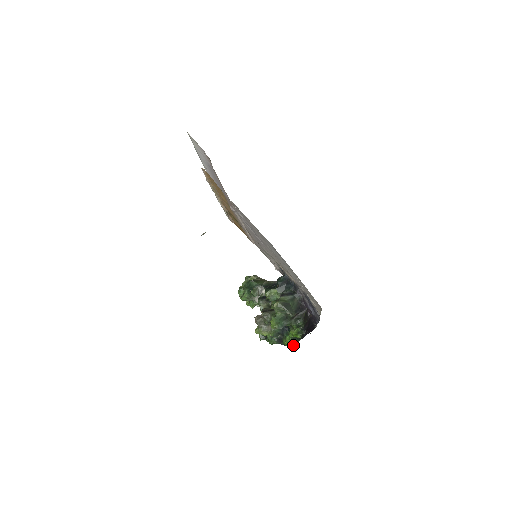
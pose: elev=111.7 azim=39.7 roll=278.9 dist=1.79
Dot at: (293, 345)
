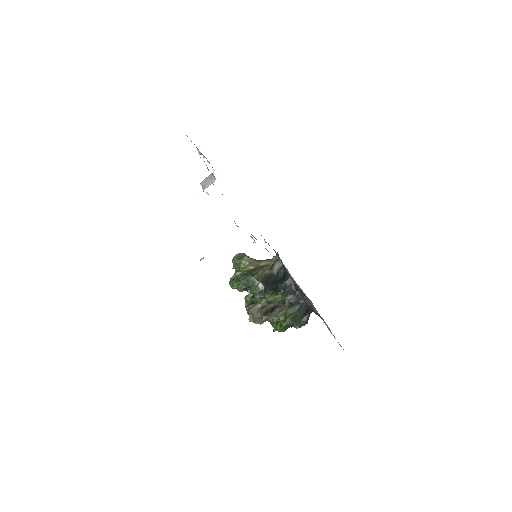
Dot at: occluded
